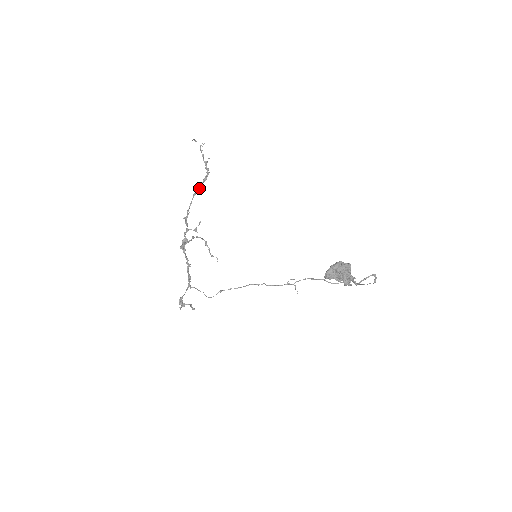
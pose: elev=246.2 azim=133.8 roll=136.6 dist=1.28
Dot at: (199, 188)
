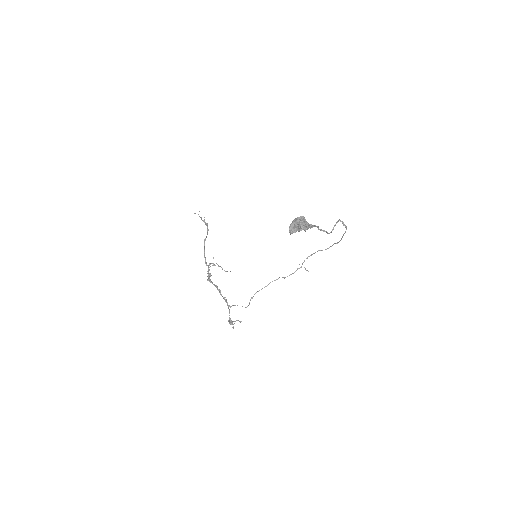
Dot at: occluded
